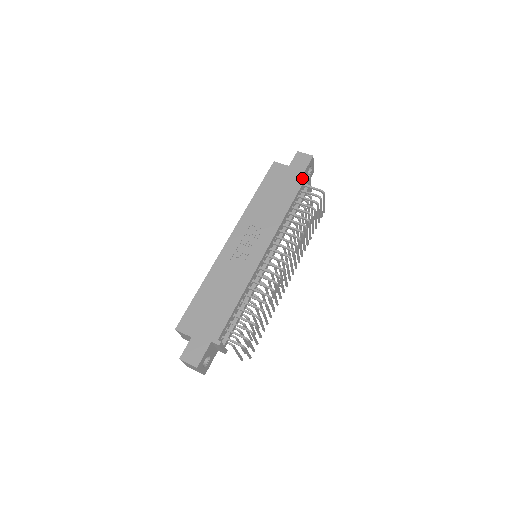
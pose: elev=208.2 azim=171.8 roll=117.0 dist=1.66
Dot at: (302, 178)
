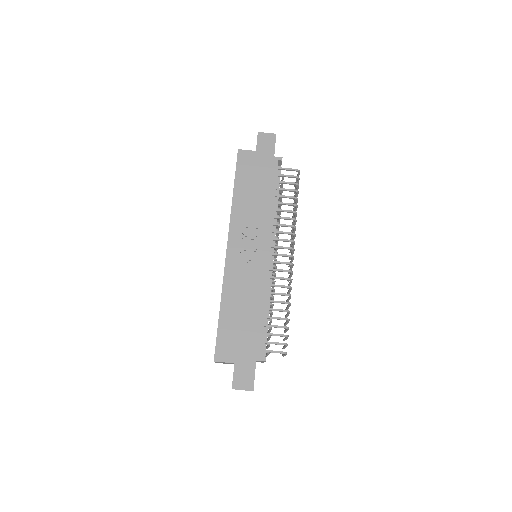
Dot at: (275, 162)
